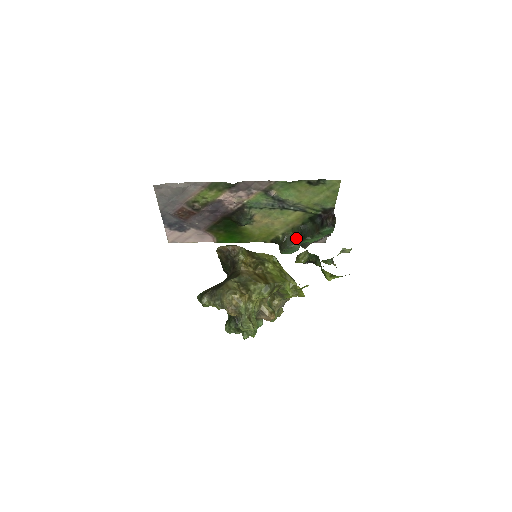
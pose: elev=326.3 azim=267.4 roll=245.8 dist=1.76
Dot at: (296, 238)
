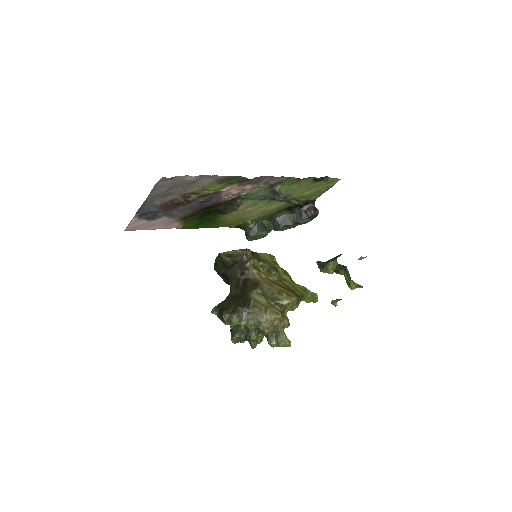
Dot at: (264, 224)
